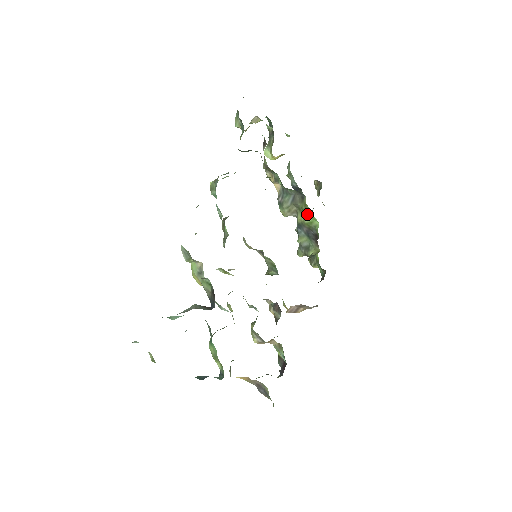
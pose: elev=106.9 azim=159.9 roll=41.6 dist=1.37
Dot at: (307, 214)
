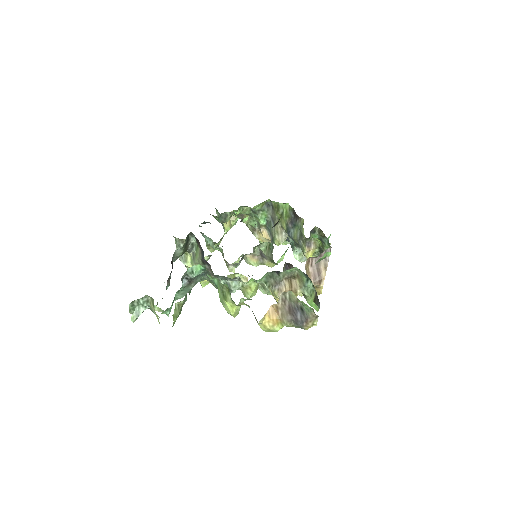
Dot at: (281, 211)
